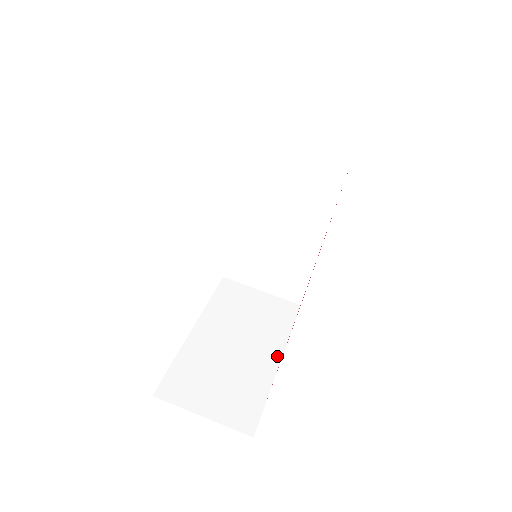
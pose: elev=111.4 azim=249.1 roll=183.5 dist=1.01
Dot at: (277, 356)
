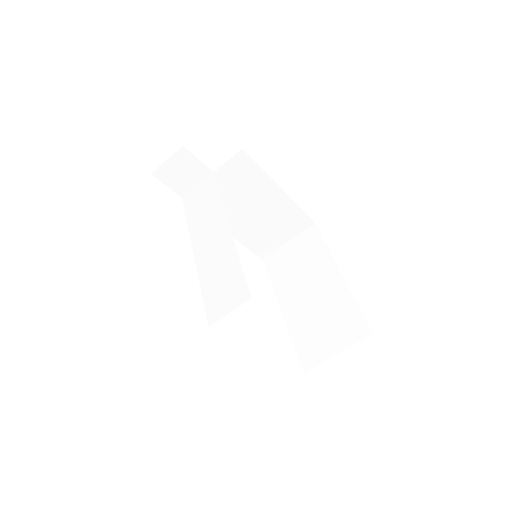
Dot at: (277, 190)
